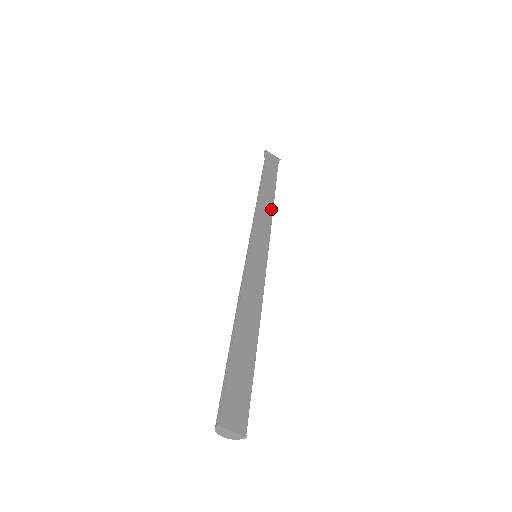
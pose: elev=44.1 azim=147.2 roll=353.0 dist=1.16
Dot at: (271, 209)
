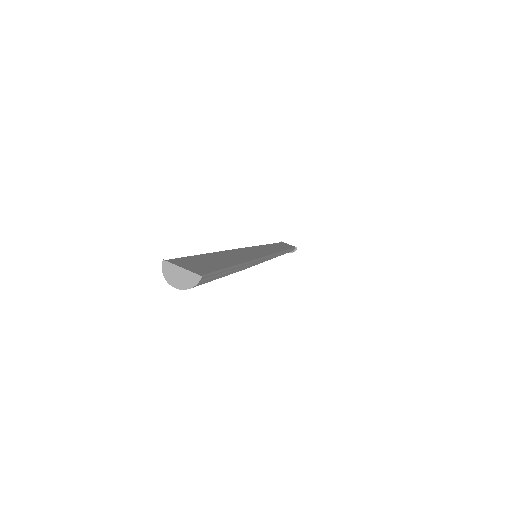
Dot at: (280, 250)
